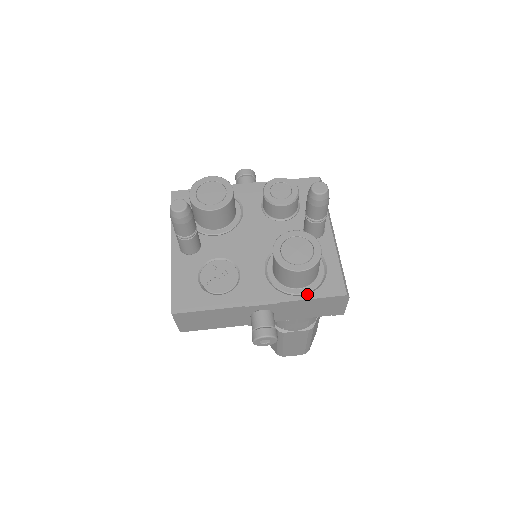
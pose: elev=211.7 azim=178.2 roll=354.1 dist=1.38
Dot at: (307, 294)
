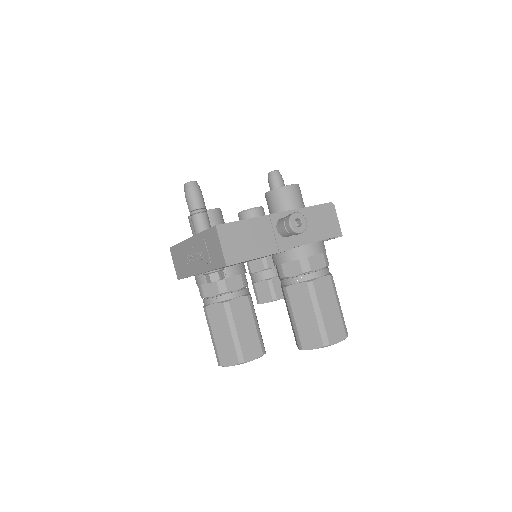
Dot at: (306, 207)
